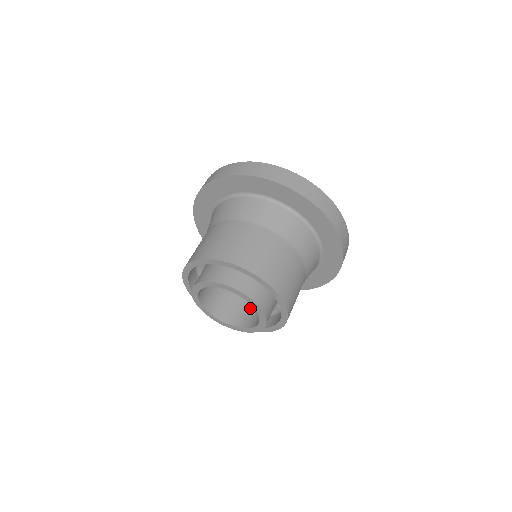
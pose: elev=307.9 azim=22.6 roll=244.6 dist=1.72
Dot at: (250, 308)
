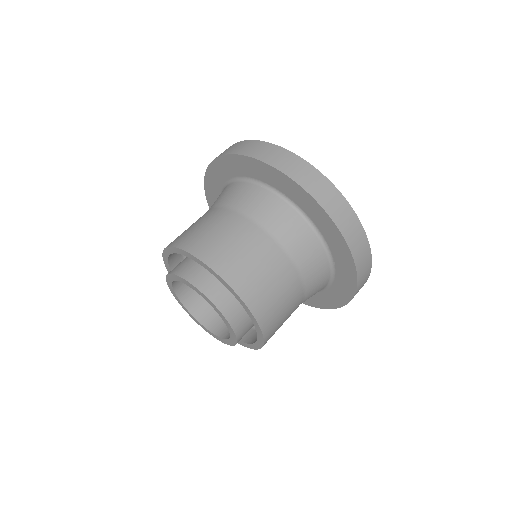
Dot at: occluded
